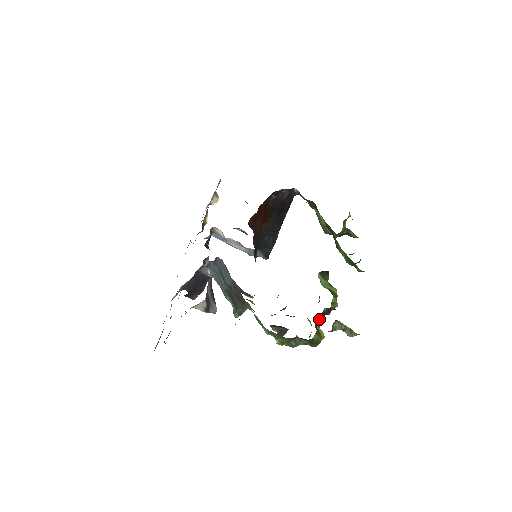
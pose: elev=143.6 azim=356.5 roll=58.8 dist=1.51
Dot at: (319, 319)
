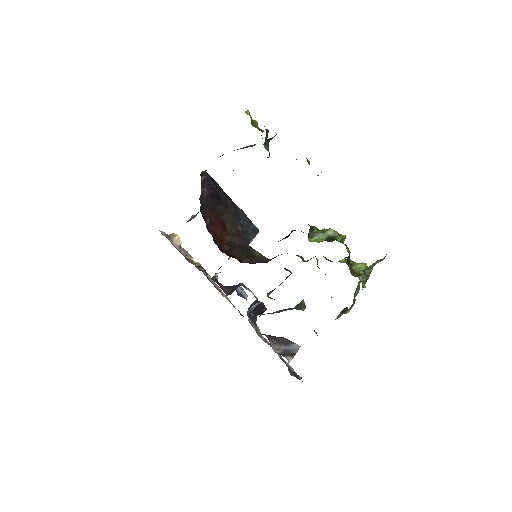
Dot at: occluded
